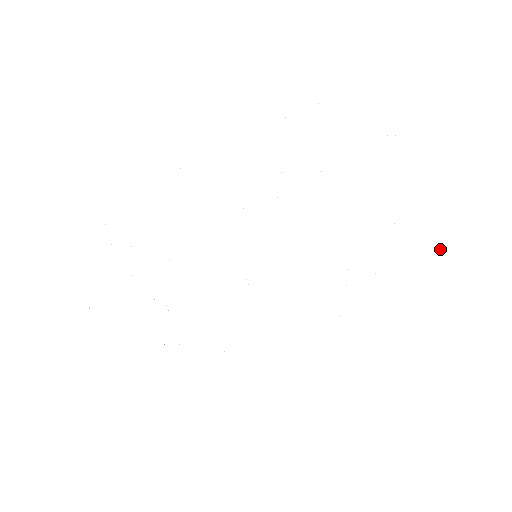
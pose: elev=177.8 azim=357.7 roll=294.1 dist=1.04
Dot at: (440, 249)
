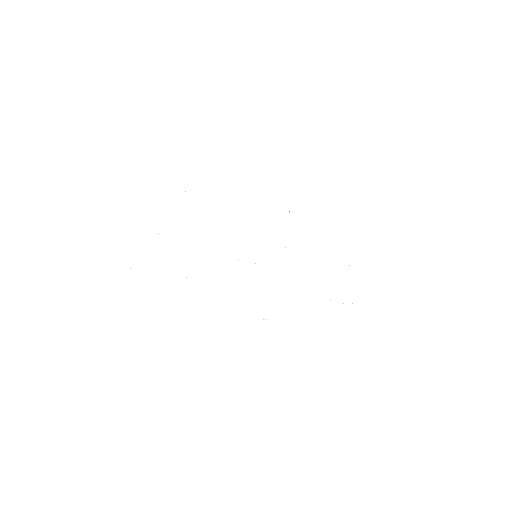
Dot at: occluded
